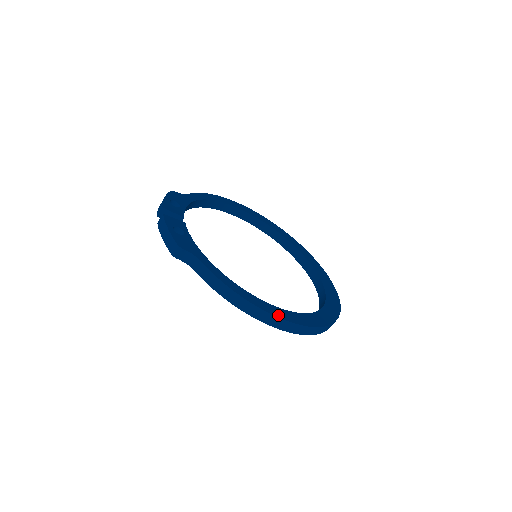
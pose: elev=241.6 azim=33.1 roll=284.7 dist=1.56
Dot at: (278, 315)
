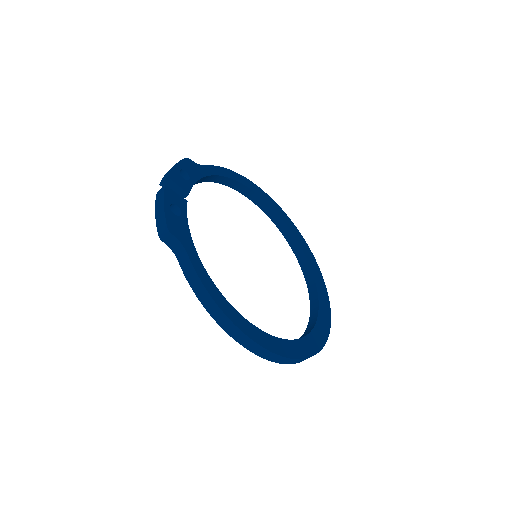
Dot at: (253, 337)
